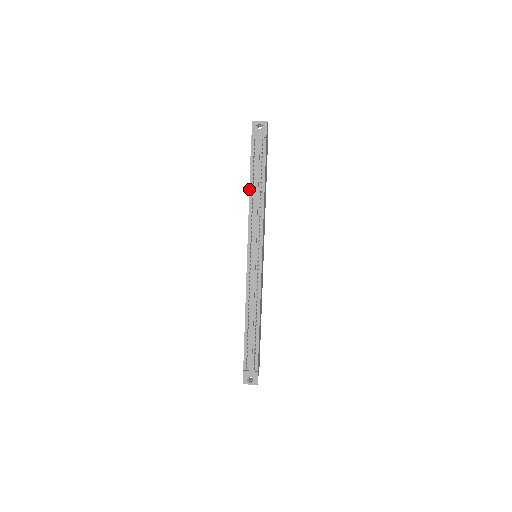
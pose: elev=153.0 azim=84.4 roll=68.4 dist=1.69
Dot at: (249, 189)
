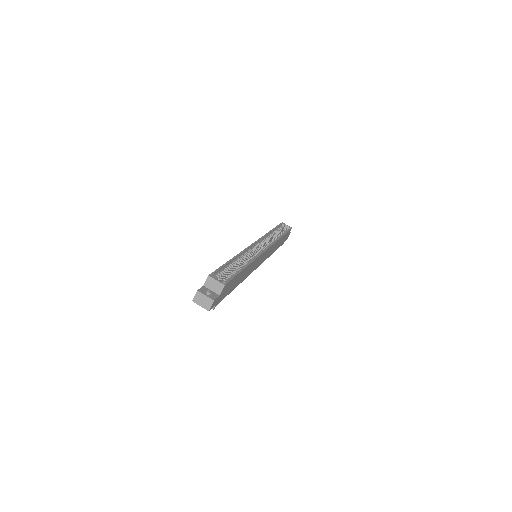
Dot at: occluded
